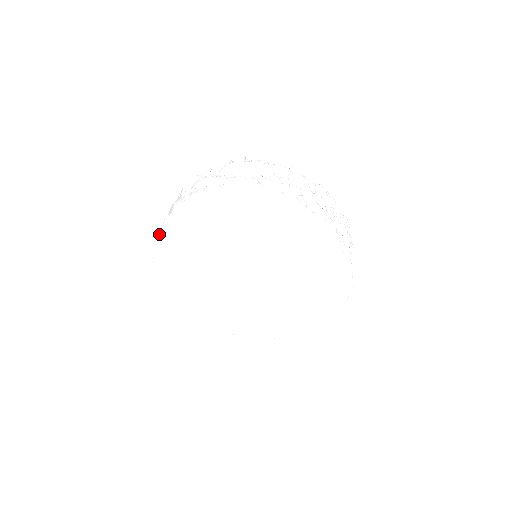
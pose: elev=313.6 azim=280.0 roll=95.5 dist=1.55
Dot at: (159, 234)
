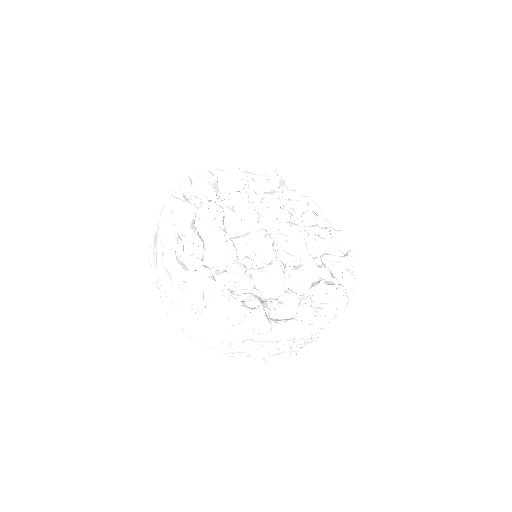
Dot at: occluded
